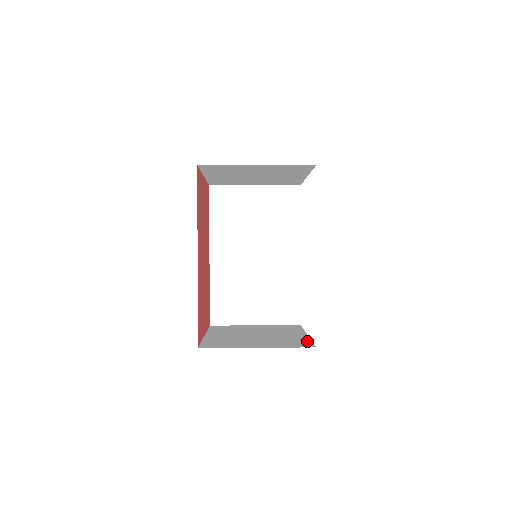
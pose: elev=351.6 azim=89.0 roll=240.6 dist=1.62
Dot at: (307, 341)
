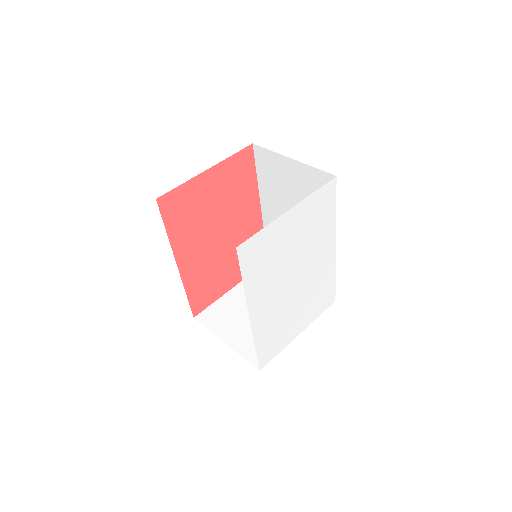
Dot at: occluded
